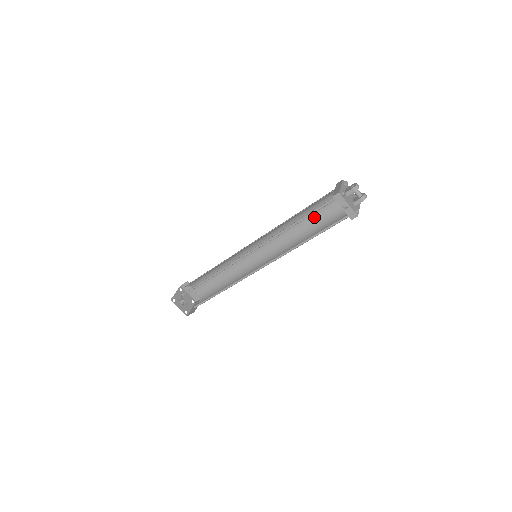
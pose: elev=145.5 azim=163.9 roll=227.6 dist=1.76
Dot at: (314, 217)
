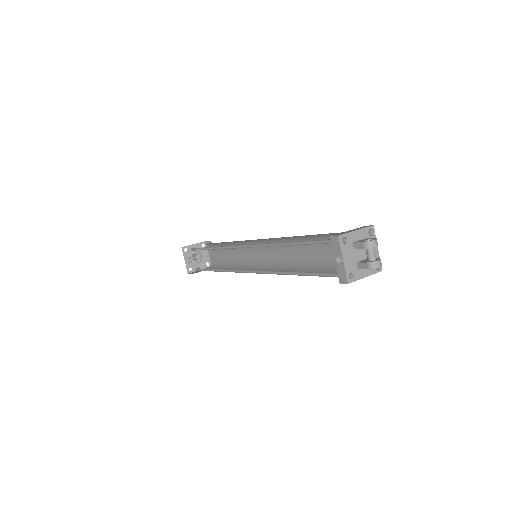
Dot at: (327, 253)
